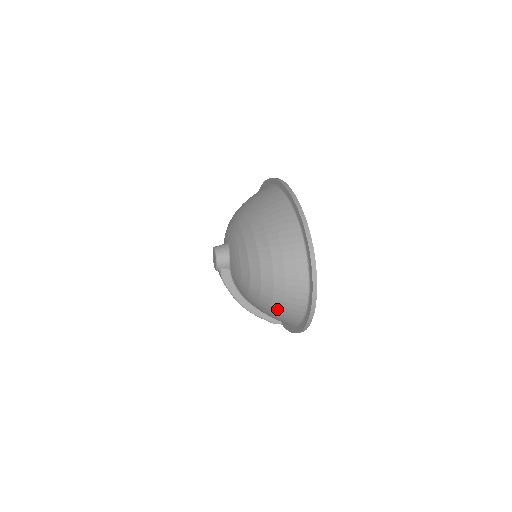
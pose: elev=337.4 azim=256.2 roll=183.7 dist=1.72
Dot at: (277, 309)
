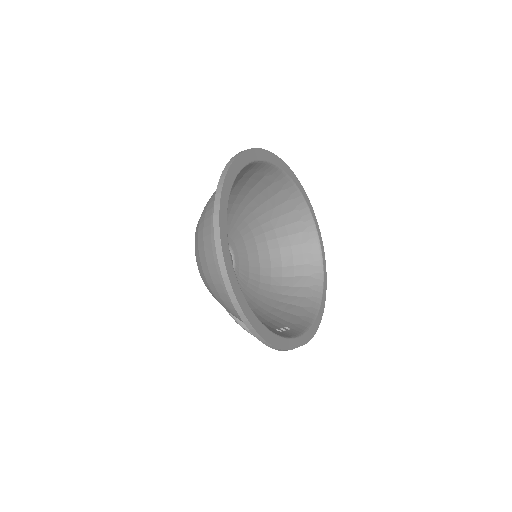
Dot at: (215, 292)
